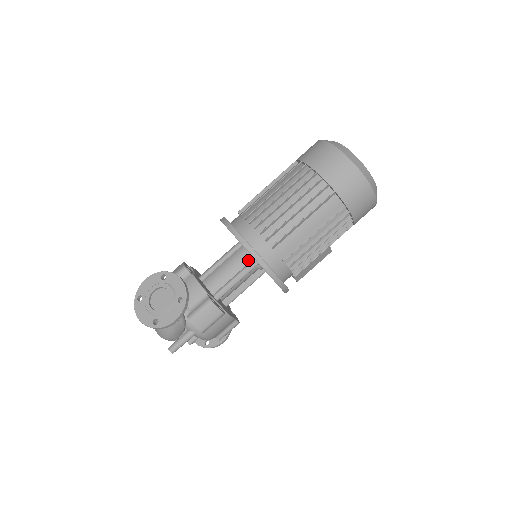
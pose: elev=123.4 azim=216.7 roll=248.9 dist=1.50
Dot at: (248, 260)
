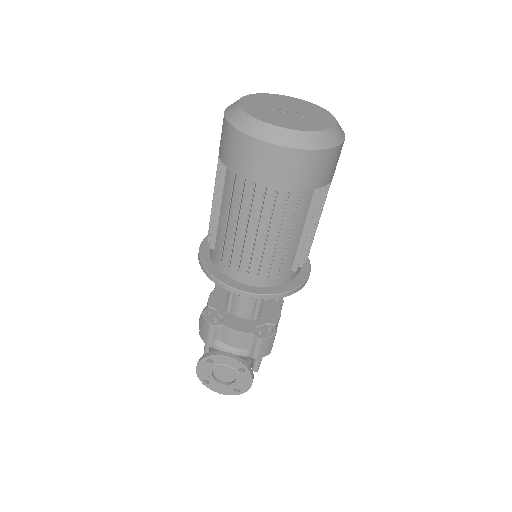
Dot at: occluded
